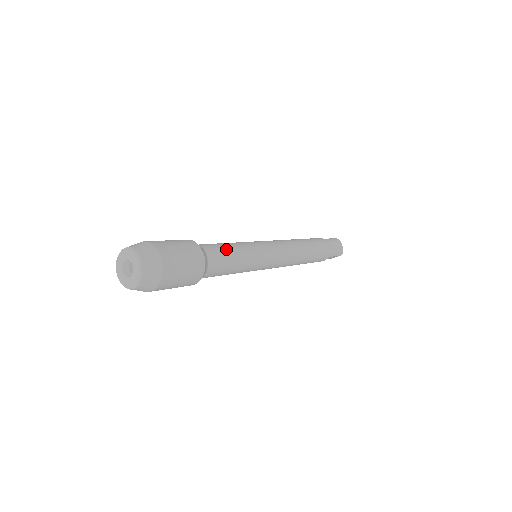
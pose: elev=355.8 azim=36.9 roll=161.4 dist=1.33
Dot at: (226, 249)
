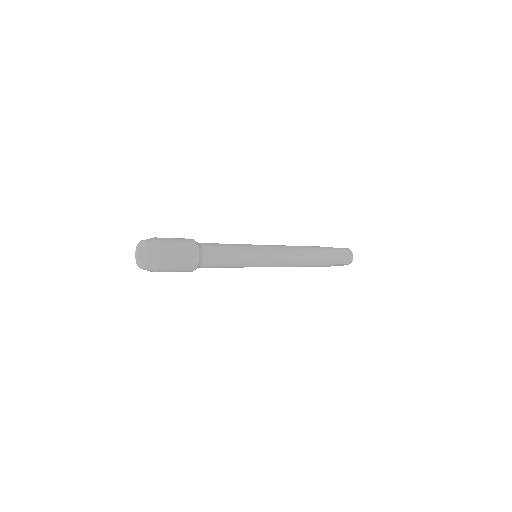
Dot at: (222, 248)
